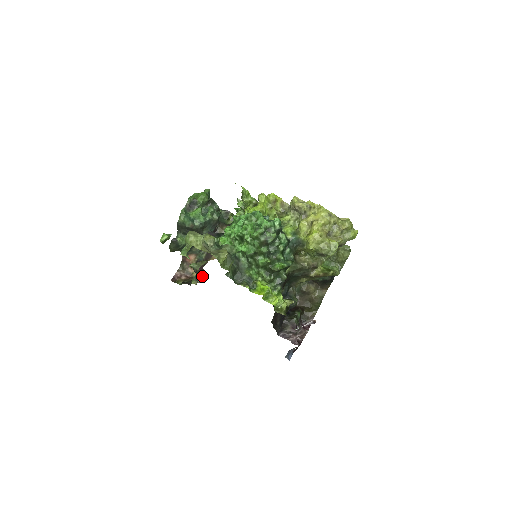
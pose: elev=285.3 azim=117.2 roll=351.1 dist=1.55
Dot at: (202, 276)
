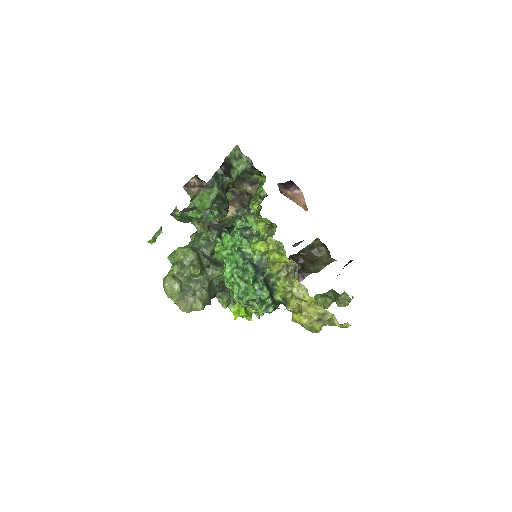
Dot at: occluded
